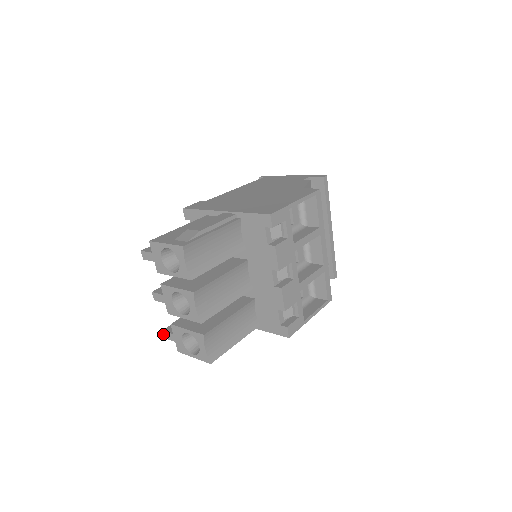
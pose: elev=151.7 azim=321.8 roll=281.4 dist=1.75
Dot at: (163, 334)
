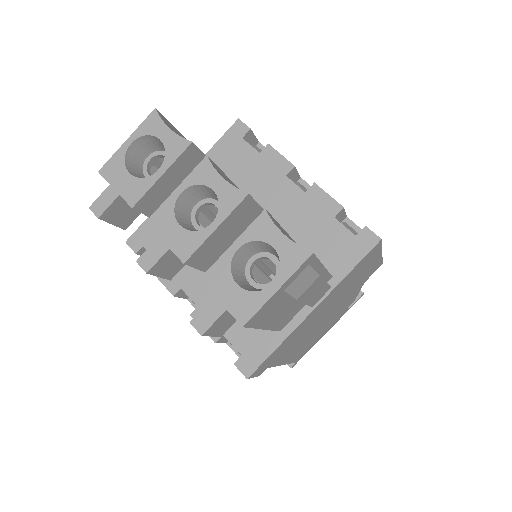
Dot at: (195, 328)
